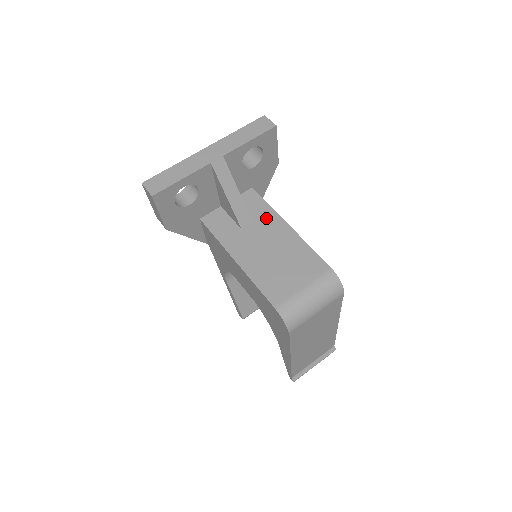
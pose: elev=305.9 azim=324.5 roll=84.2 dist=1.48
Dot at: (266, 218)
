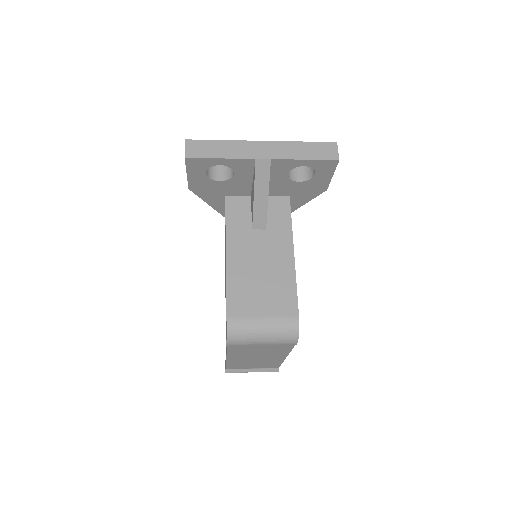
Dot at: (280, 233)
